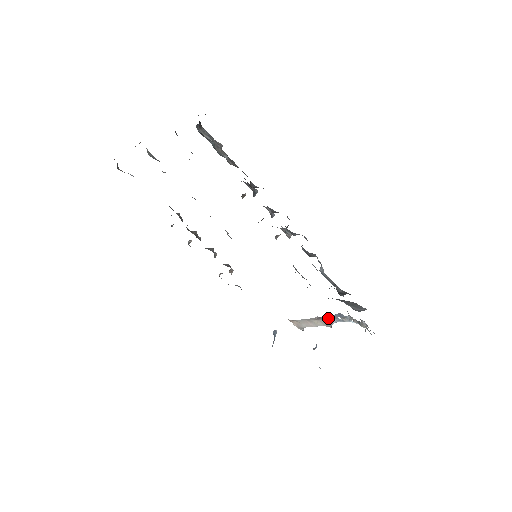
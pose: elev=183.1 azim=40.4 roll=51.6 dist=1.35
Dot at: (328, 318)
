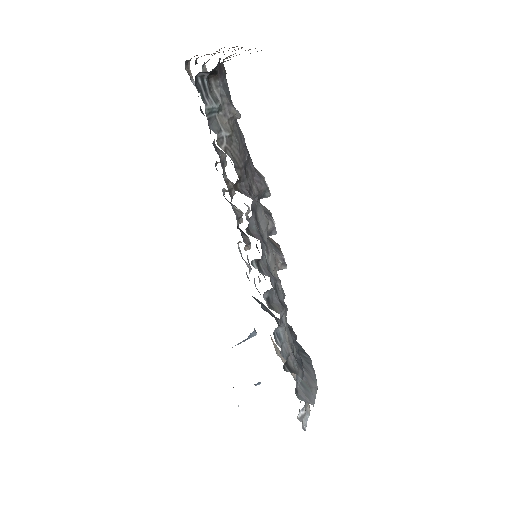
Dot at: occluded
